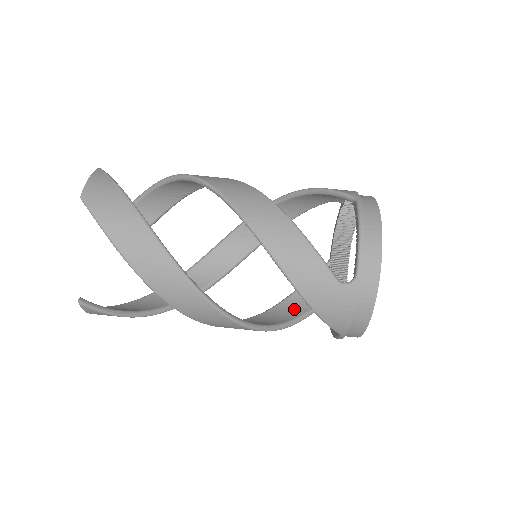
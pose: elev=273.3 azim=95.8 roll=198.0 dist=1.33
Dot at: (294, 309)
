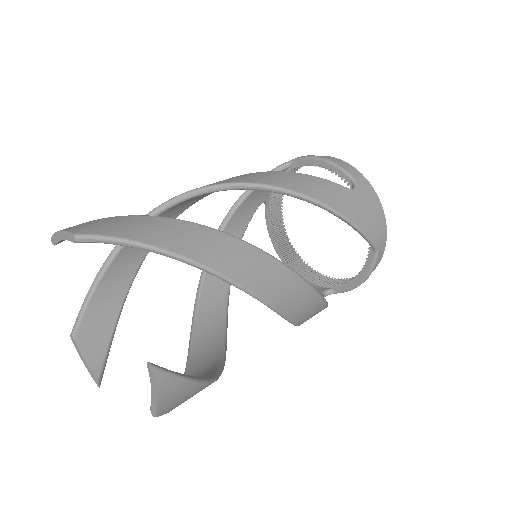
Dot at: occluded
